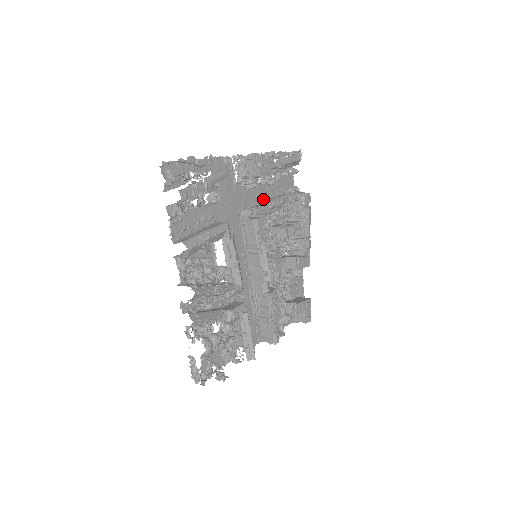
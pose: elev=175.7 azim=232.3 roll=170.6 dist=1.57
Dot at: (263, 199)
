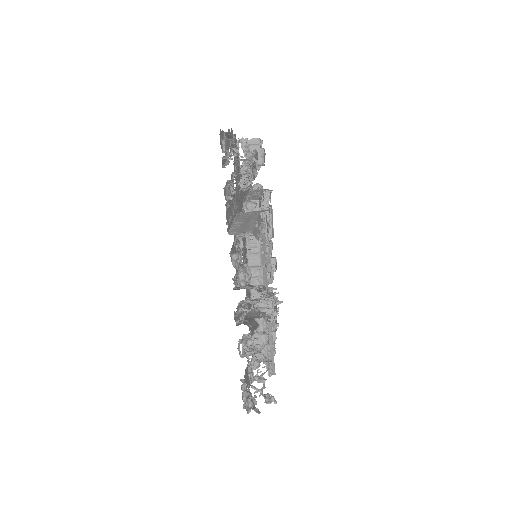
Dot at: (246, 193)
